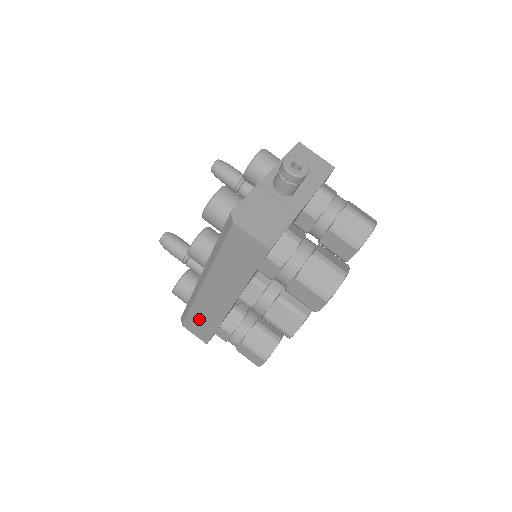
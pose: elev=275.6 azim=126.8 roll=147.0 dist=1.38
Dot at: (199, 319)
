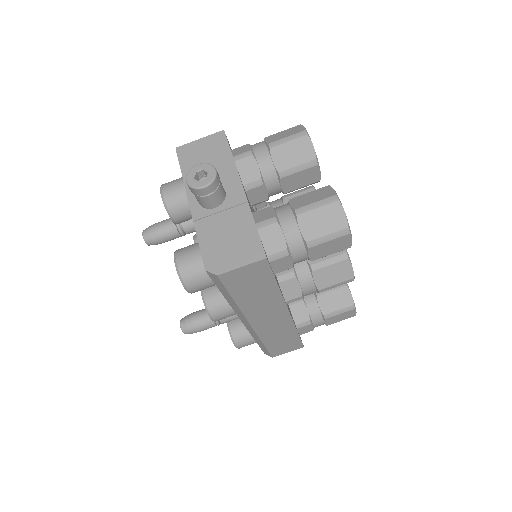
Dot at: (278, 343)
